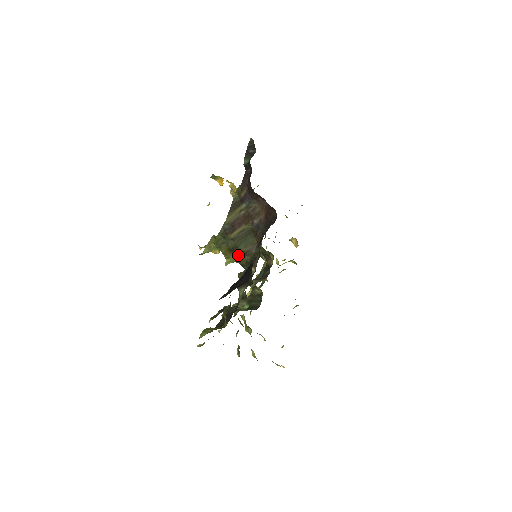
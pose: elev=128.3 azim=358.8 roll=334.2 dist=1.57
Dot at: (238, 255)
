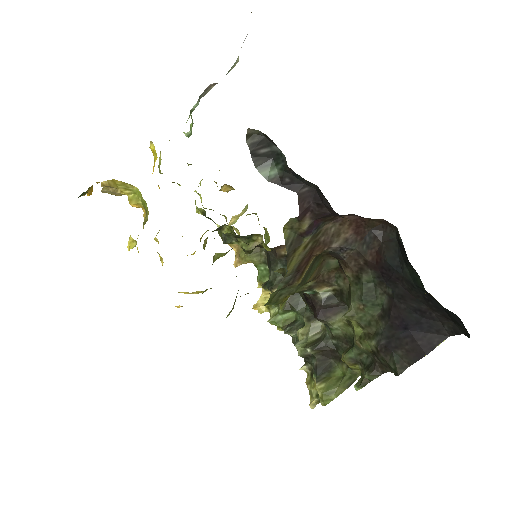
Dot at: occluded
